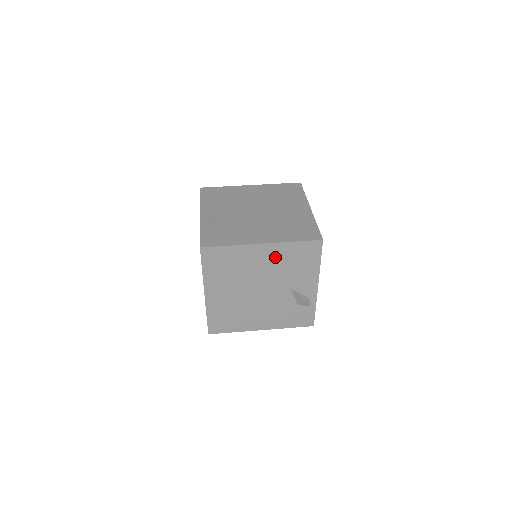
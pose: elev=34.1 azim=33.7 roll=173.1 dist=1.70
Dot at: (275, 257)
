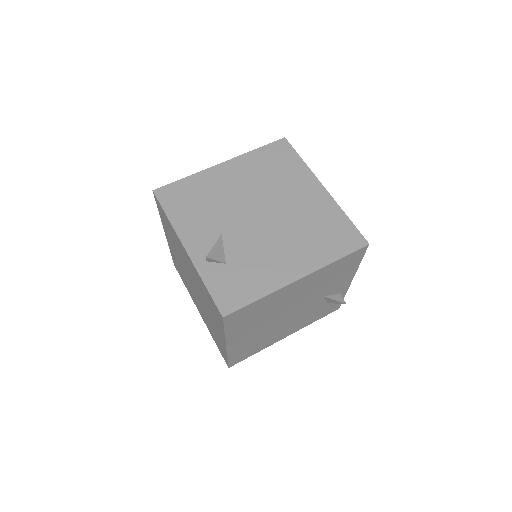
Dot at: (312, 282)
